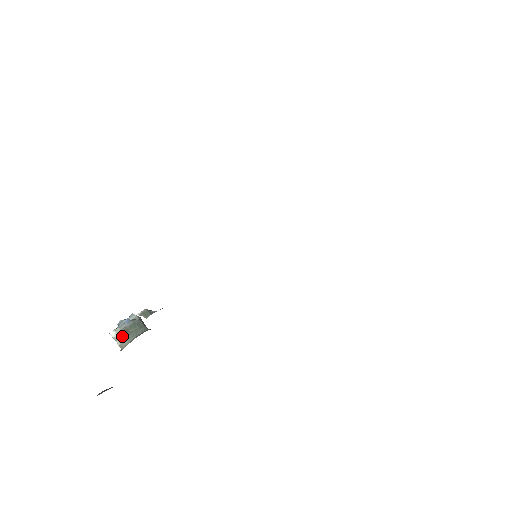
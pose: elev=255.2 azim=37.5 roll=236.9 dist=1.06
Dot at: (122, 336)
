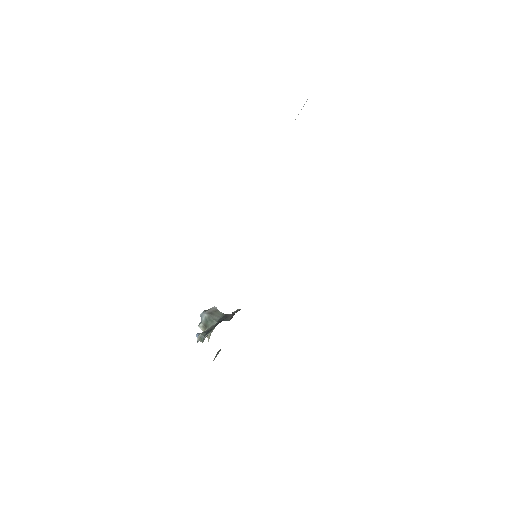
Dot at: (205, 329)
